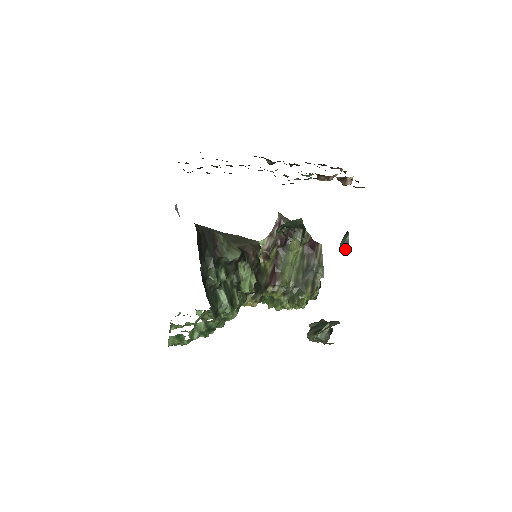
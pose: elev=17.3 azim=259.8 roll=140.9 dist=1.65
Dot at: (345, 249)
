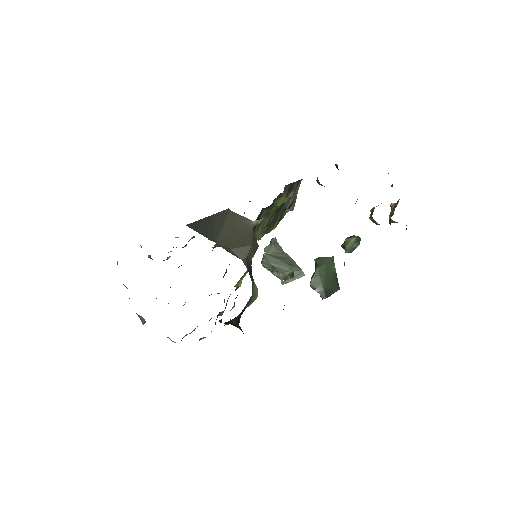
Dot at: (349, 252)
